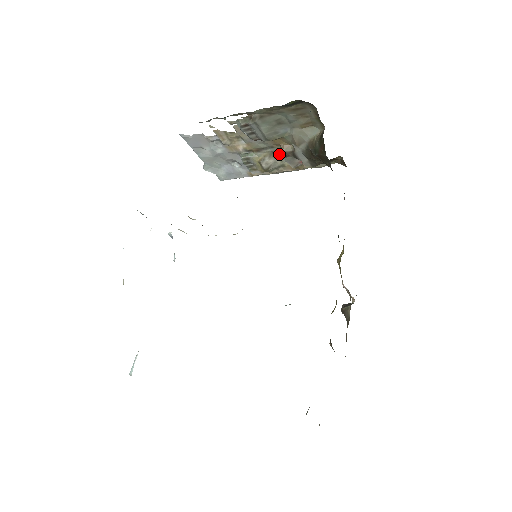
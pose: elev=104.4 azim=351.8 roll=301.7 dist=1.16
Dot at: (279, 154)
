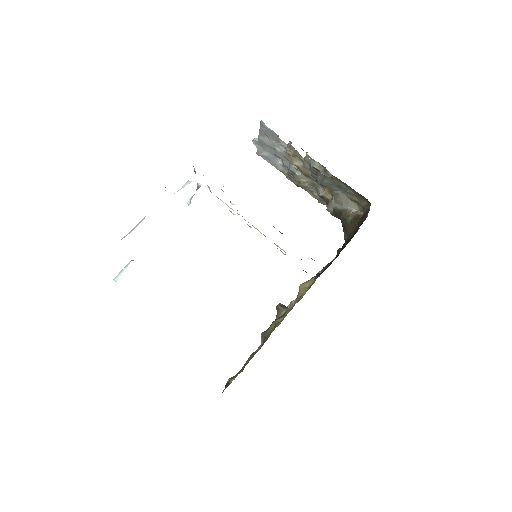
Dot at: (318, 189)
